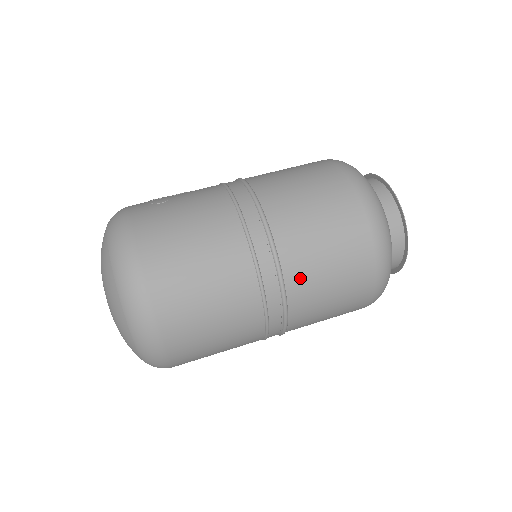
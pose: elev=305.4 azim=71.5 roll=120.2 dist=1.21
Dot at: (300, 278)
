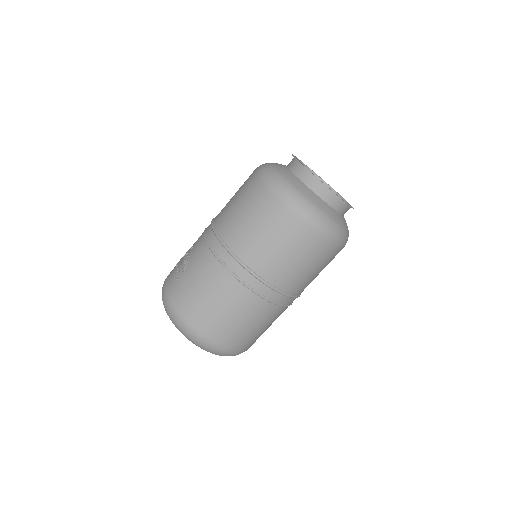
Dot at: (290, 283)
